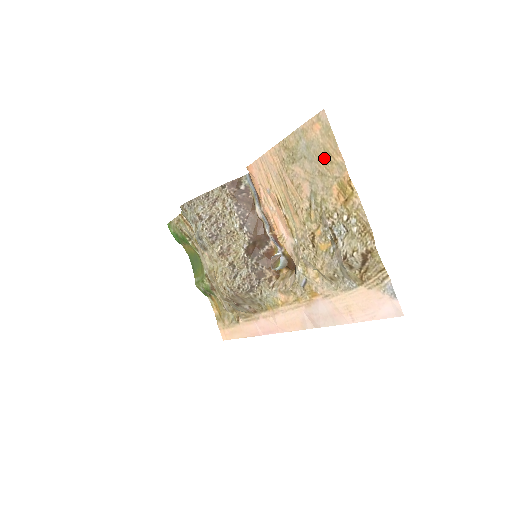
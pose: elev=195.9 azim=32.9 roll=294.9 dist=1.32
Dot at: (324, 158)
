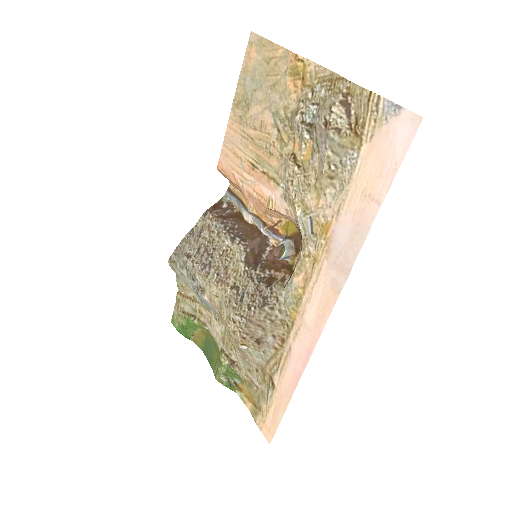
Dot at: (269, 69)
